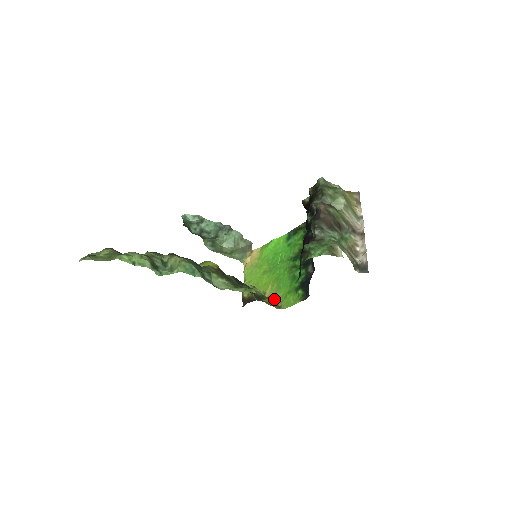
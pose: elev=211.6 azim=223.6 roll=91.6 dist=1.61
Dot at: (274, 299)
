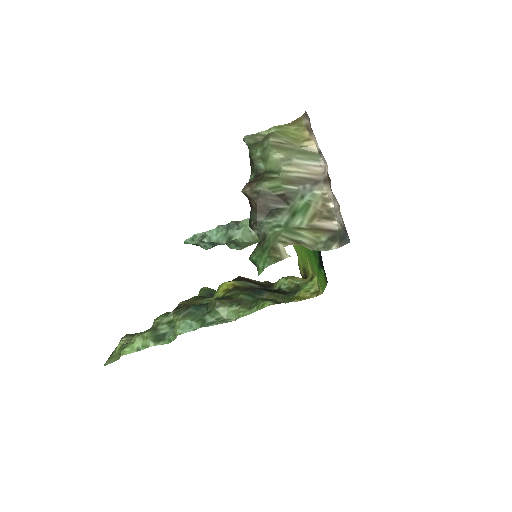
Dot at: (311, 283)
